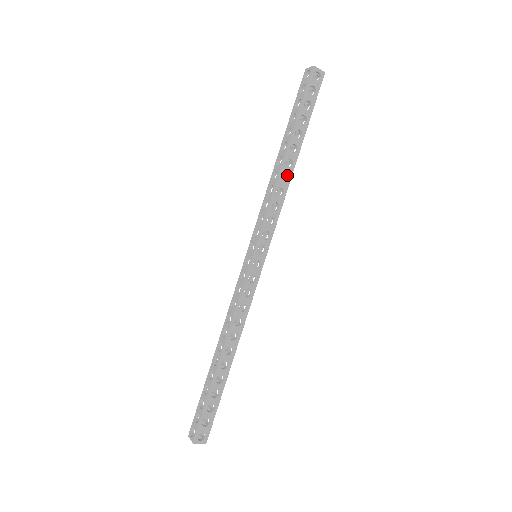
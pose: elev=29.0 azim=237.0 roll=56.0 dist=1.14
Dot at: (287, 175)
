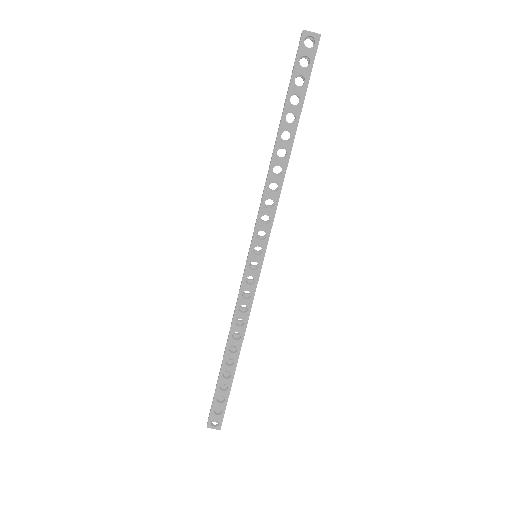
Dot at: occluded
